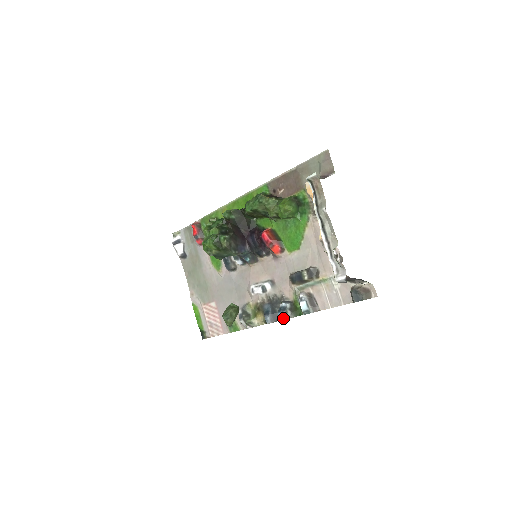
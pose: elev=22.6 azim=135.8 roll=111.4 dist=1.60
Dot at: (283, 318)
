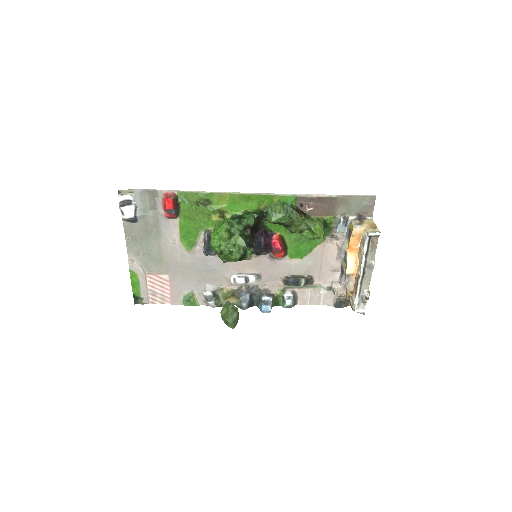
Dot at: (268, 311)
